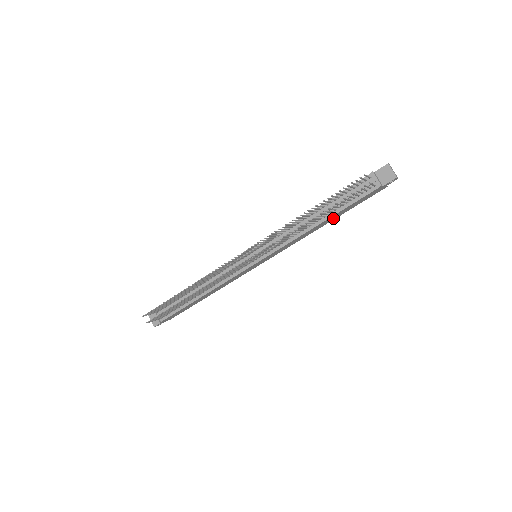
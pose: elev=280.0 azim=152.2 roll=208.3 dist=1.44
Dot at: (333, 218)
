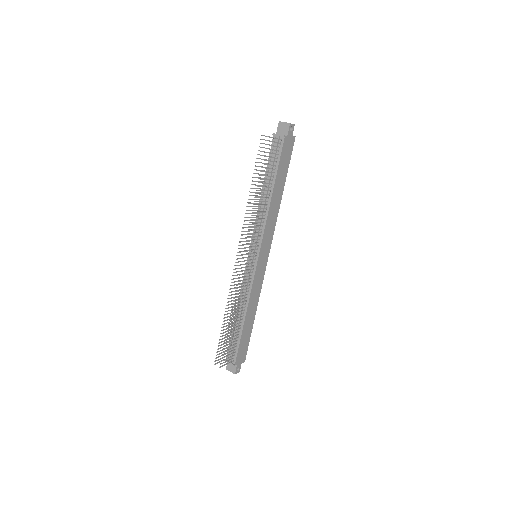
Dot at: (281, 186)
